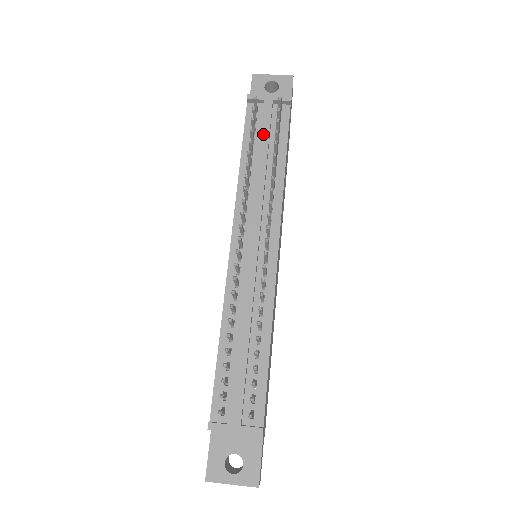
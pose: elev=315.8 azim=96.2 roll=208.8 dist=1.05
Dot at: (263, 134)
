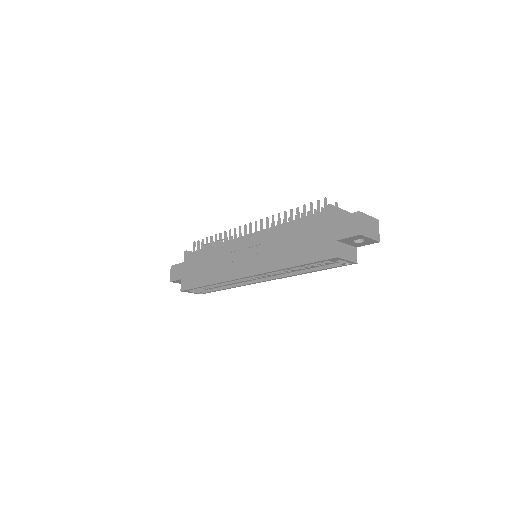
Dot at: occluded
